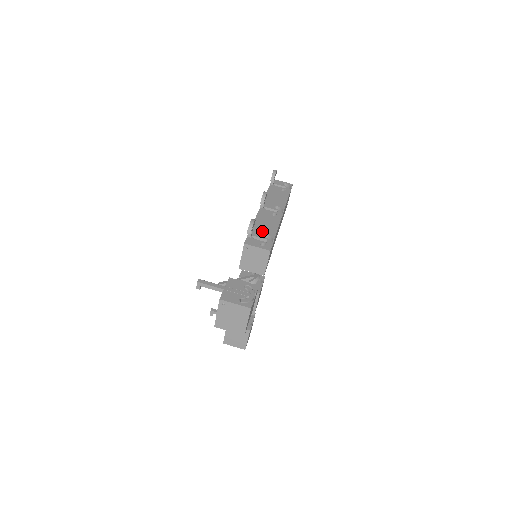
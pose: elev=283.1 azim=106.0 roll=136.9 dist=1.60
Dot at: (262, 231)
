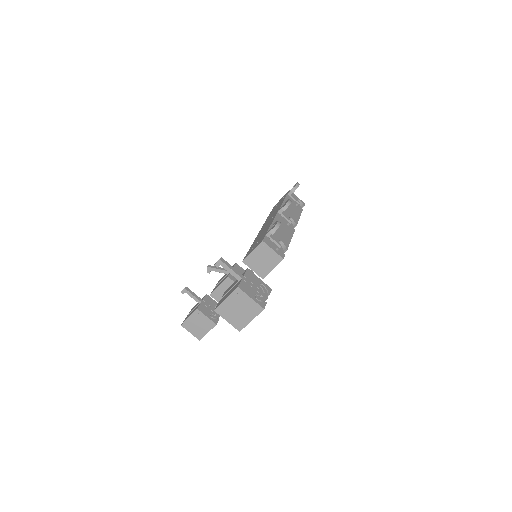
Dot at: (278, 236)
